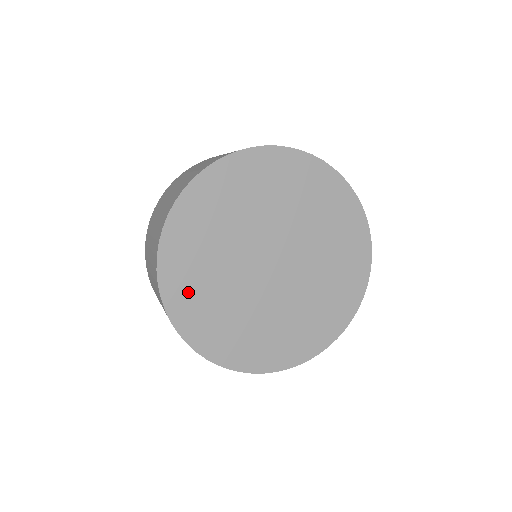
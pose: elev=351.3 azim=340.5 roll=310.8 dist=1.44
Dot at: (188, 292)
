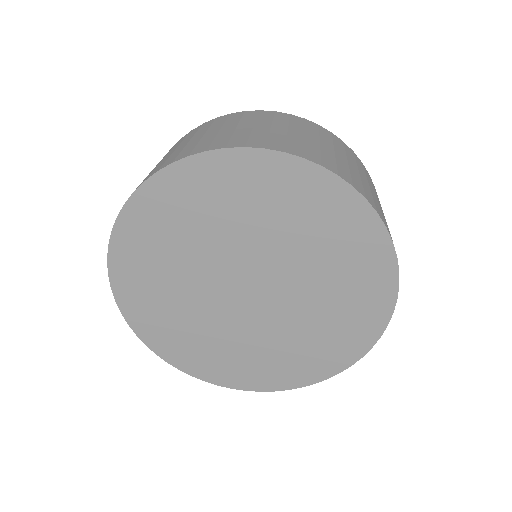
Dot at: (152, 227)
